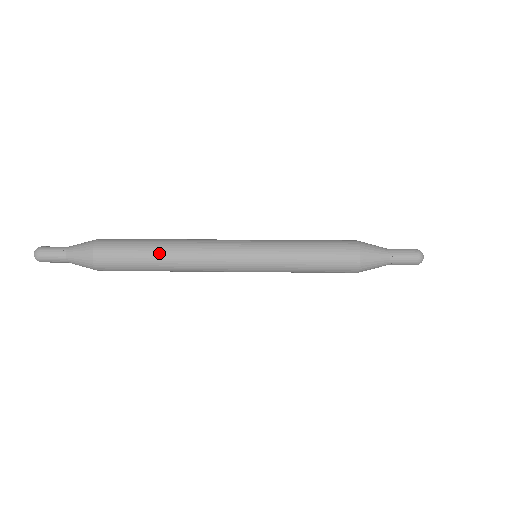
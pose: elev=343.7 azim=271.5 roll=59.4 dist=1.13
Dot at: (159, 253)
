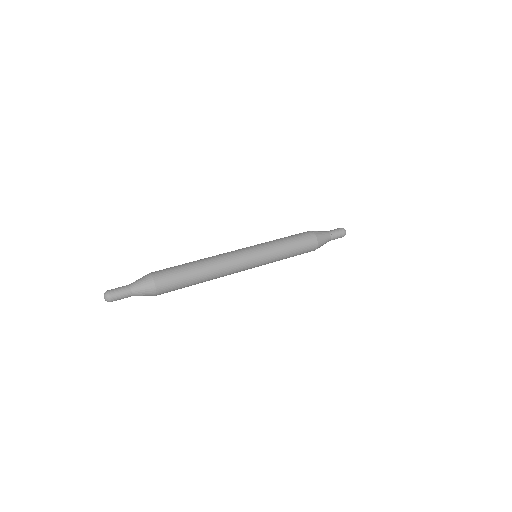
Dot at: (201, 274)
